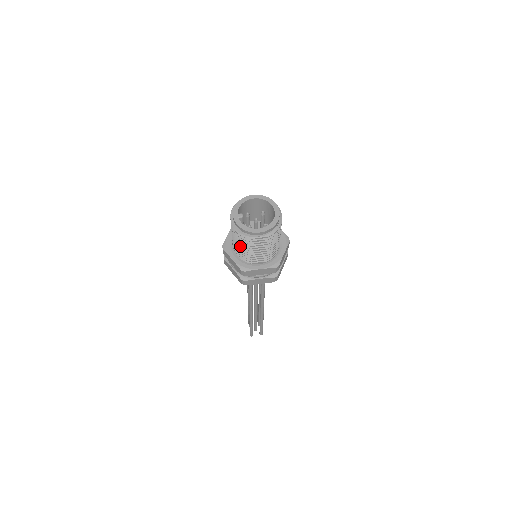
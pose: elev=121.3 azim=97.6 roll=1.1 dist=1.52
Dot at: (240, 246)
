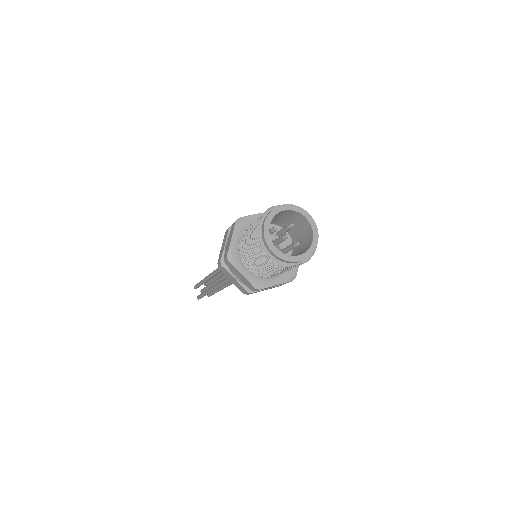
Dot at: (262, 267)
